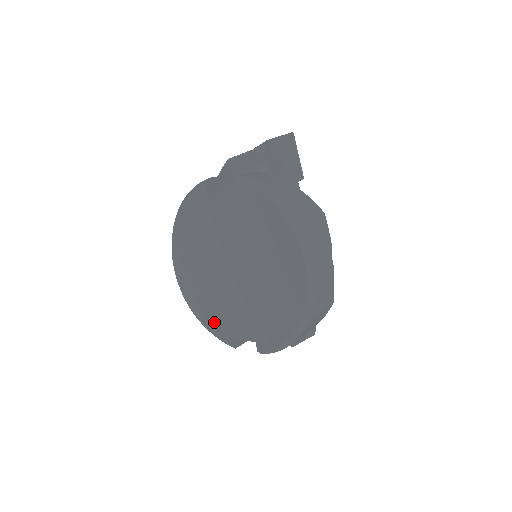
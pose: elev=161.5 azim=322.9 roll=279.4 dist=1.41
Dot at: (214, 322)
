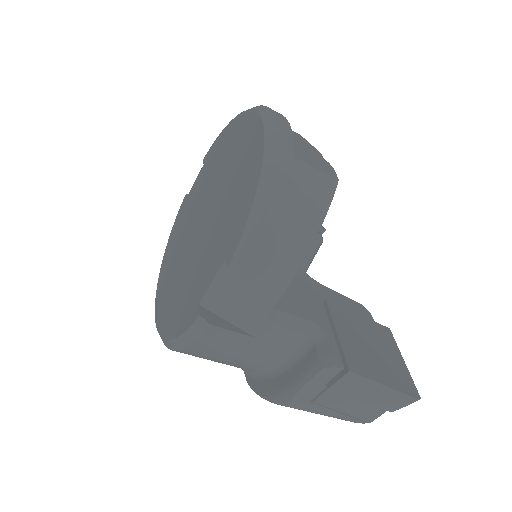
Dot at: (184, 313)
